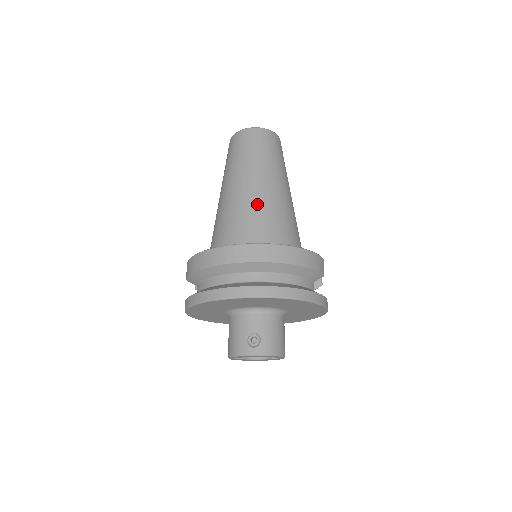
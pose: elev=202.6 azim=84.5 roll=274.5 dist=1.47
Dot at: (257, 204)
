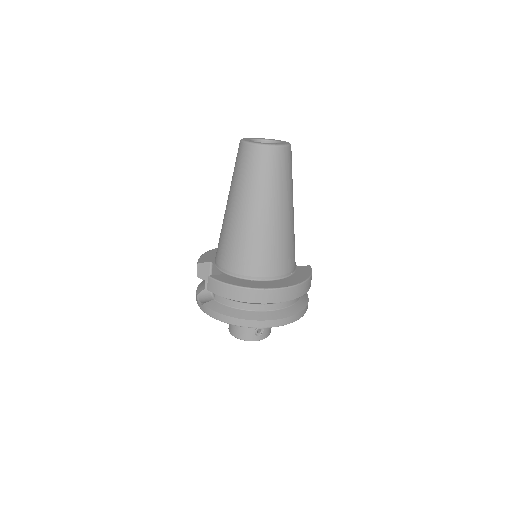
Dot at: (279, 236)
